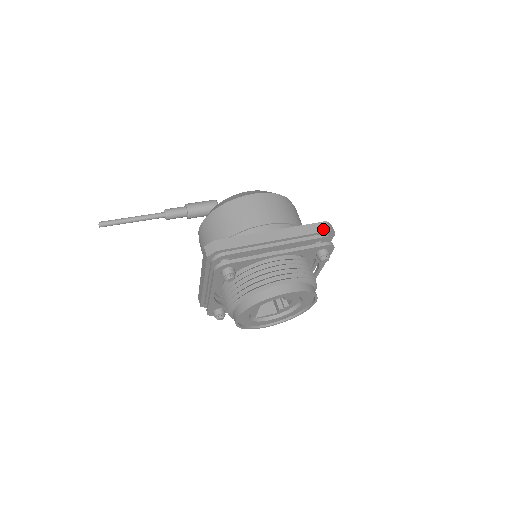
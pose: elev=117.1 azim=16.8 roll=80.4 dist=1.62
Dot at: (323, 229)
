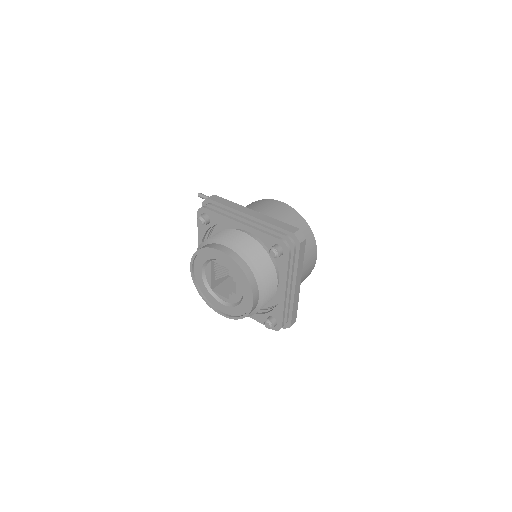
Dot at: (290, 230)
